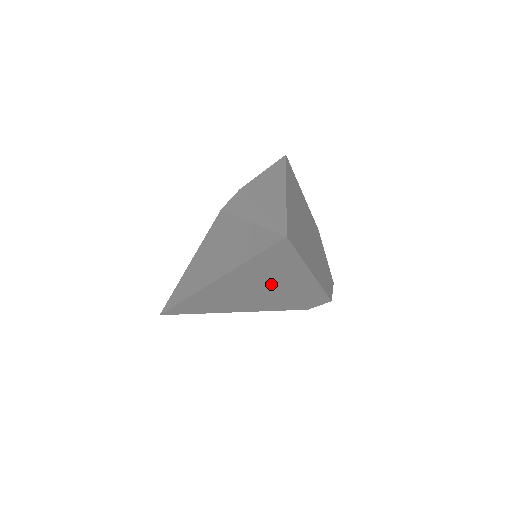
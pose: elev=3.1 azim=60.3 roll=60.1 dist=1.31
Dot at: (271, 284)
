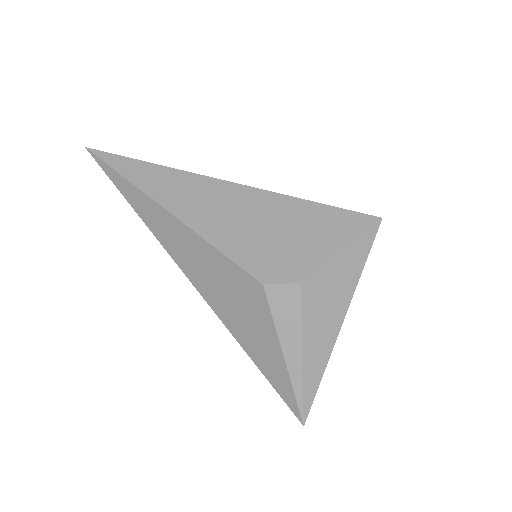
Dot at: occluded
